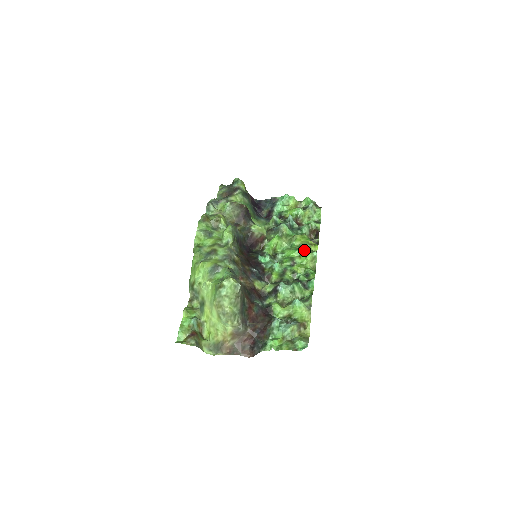
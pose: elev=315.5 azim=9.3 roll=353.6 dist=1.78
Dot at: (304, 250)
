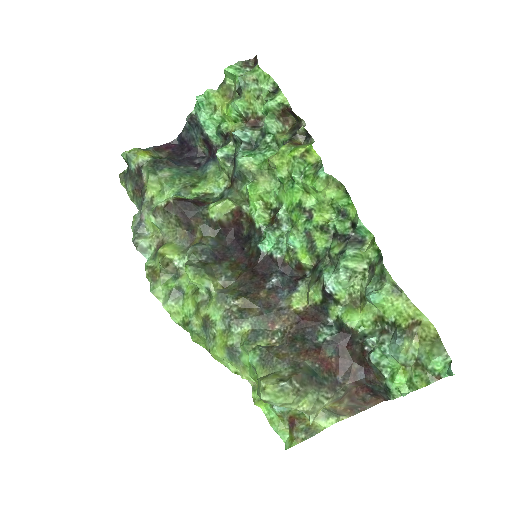
Dot at: (302, 178)
